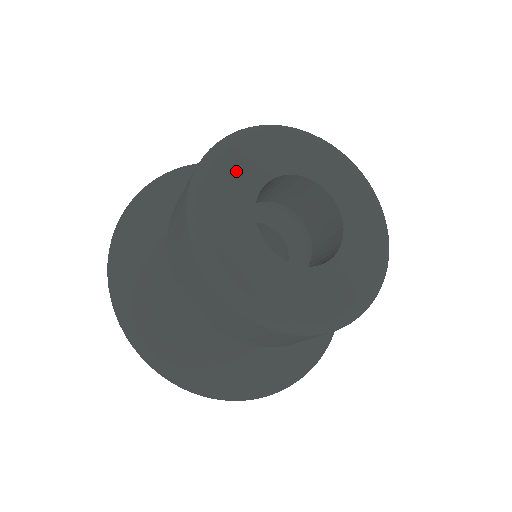
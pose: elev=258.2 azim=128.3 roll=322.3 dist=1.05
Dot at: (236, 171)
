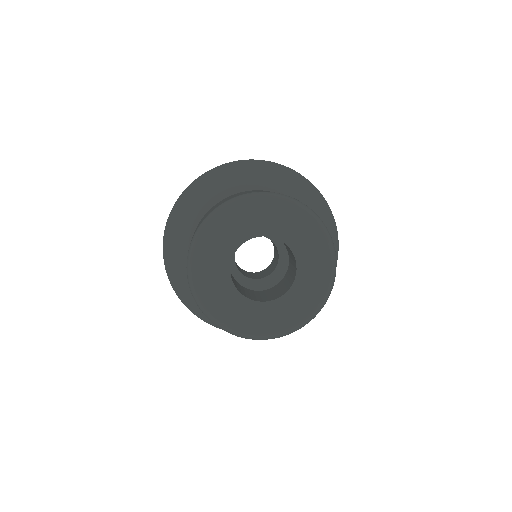
Dot at: (210, 262)
